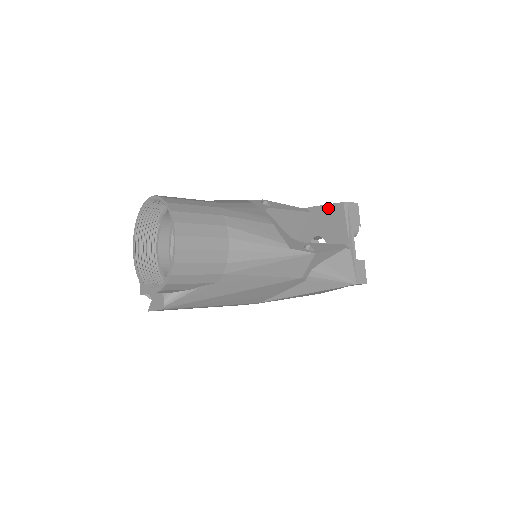
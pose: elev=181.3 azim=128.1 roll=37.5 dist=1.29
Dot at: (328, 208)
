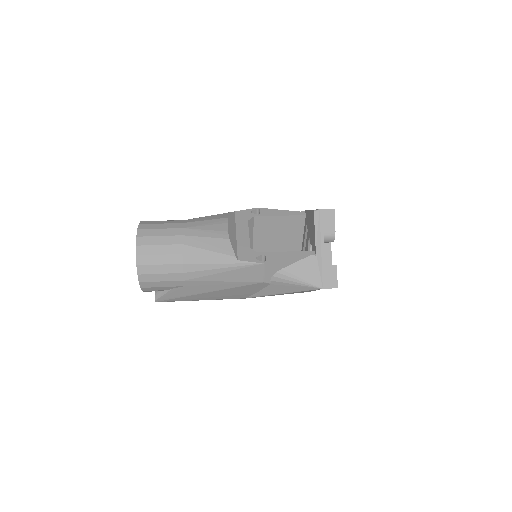
Dot at: (310, 214)
